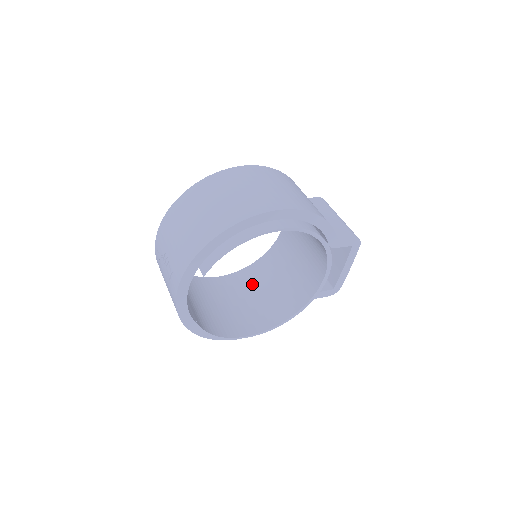
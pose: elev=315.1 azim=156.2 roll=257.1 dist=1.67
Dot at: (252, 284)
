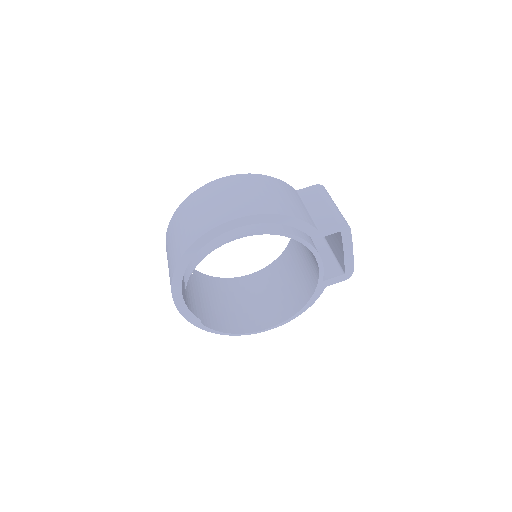
Dot at: (276, 278)
